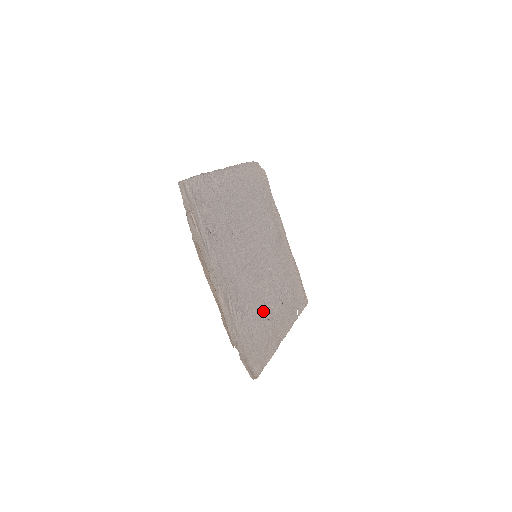
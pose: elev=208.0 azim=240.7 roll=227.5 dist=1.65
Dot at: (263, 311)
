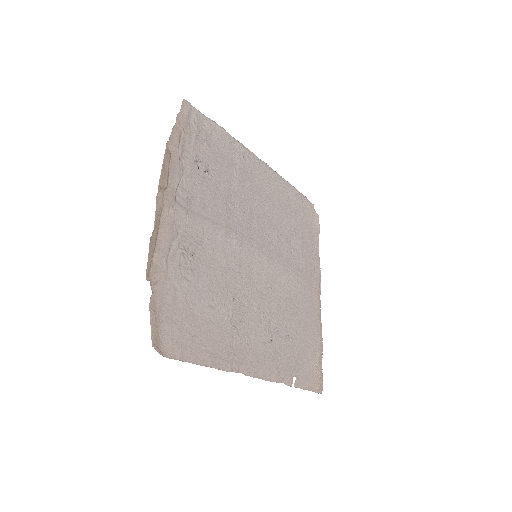
Dot at: (230, 309)
